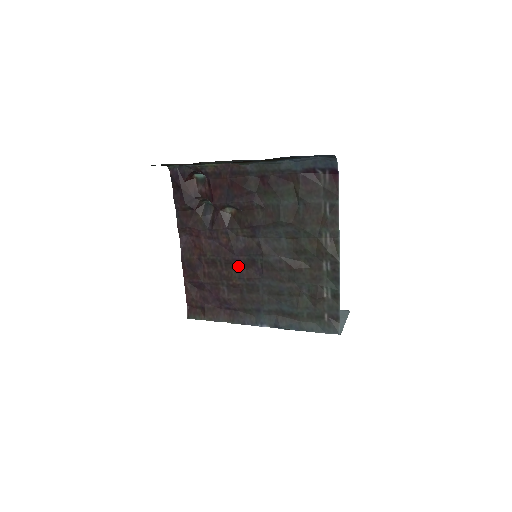
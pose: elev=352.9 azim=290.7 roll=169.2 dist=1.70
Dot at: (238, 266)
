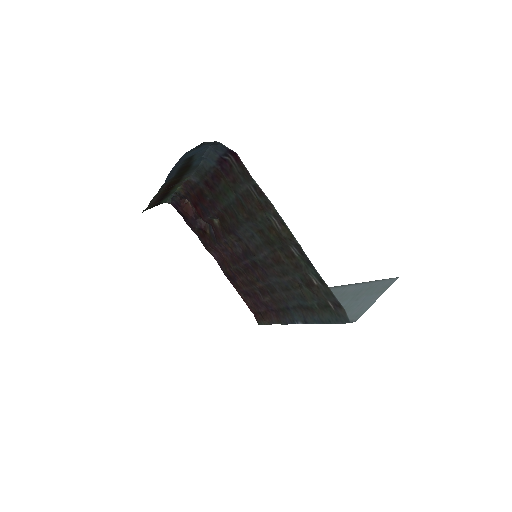
Dot at: (251, 270)
